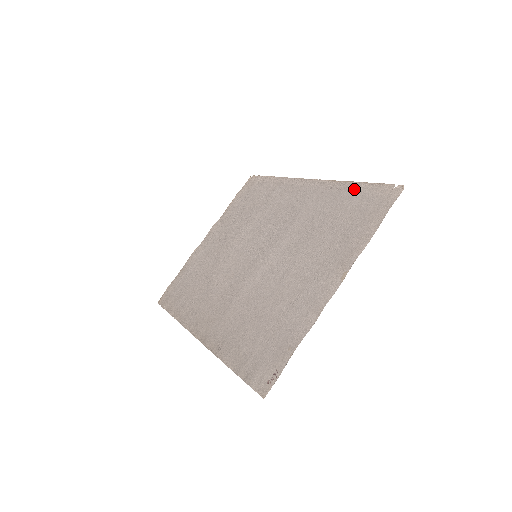
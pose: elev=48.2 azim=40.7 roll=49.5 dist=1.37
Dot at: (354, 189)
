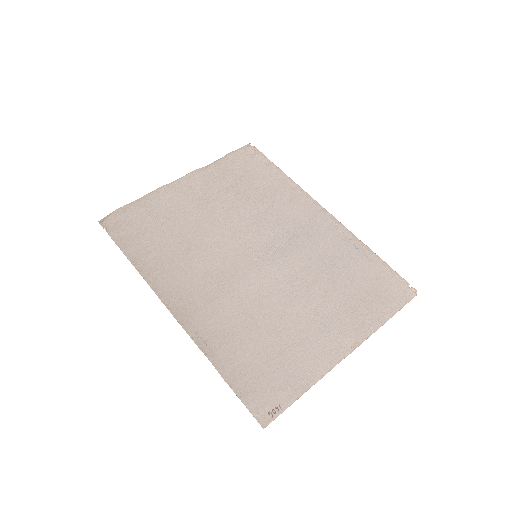
Dot at: (372, 259)
